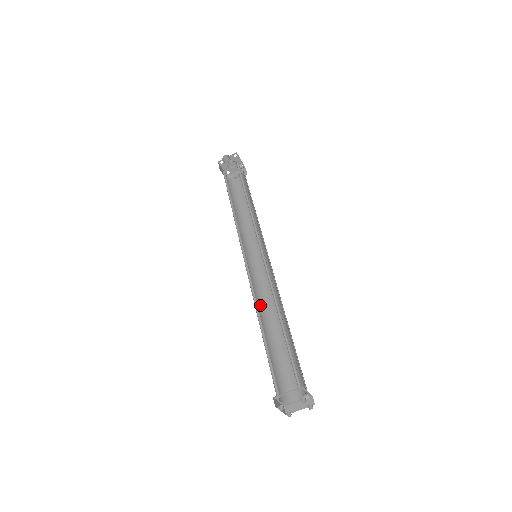
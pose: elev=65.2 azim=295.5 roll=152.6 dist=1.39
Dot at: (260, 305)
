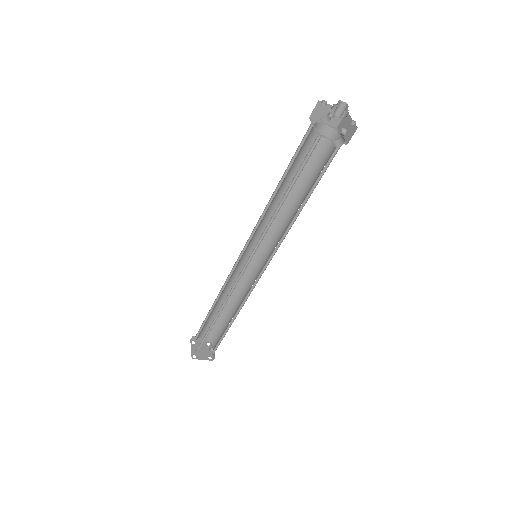
Dot at: (225, 286)
